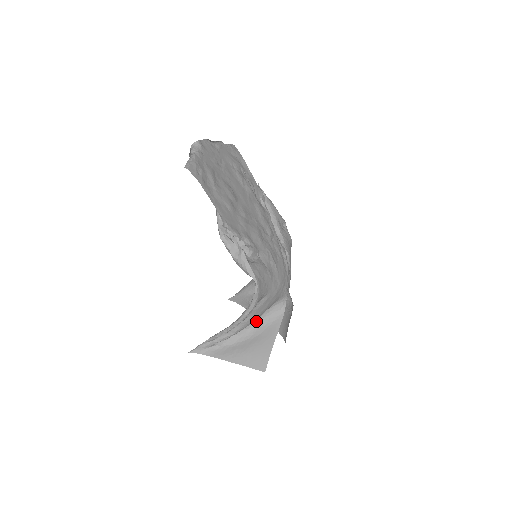
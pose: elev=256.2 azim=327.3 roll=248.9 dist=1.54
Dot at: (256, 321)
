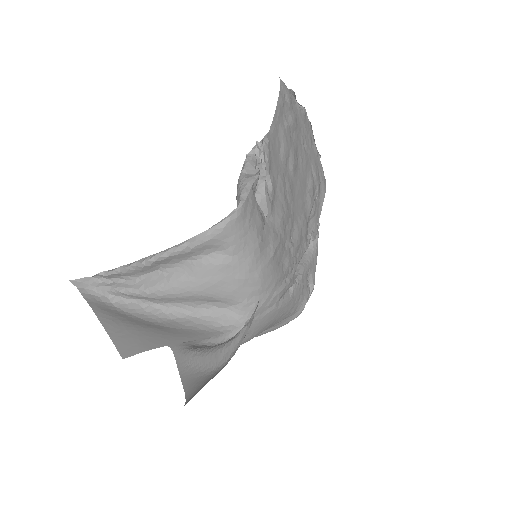
Dot at: (182, 313)
